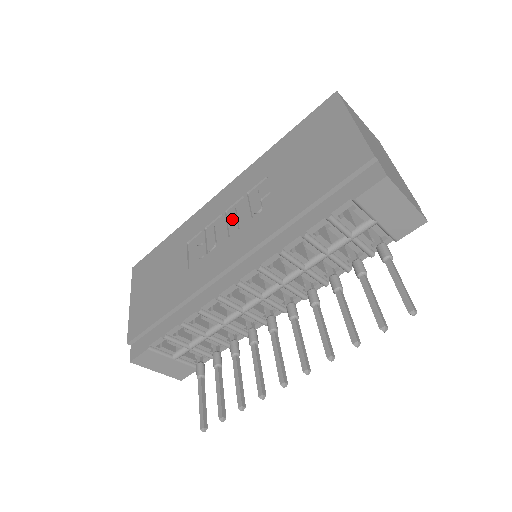
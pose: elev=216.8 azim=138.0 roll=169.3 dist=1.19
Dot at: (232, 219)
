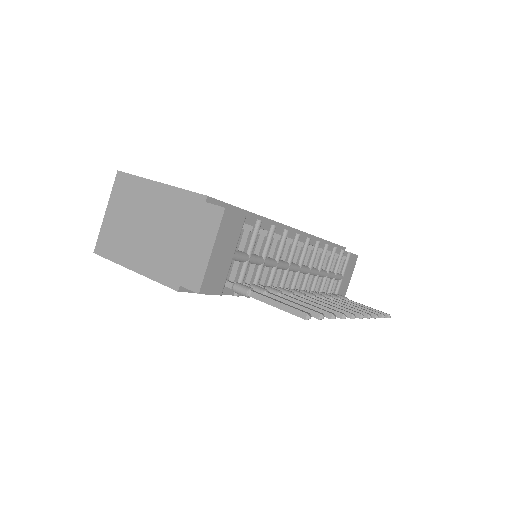
Dot at: occluded
